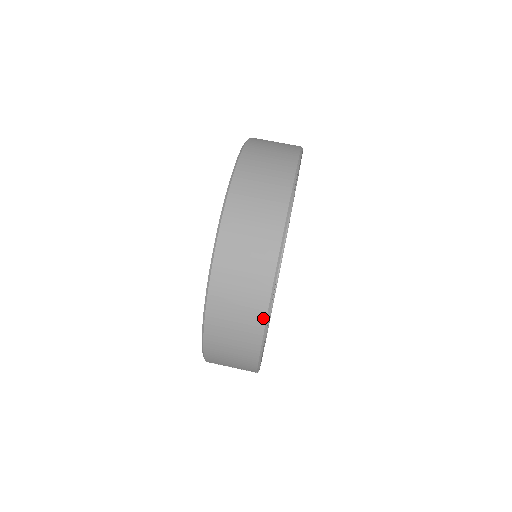
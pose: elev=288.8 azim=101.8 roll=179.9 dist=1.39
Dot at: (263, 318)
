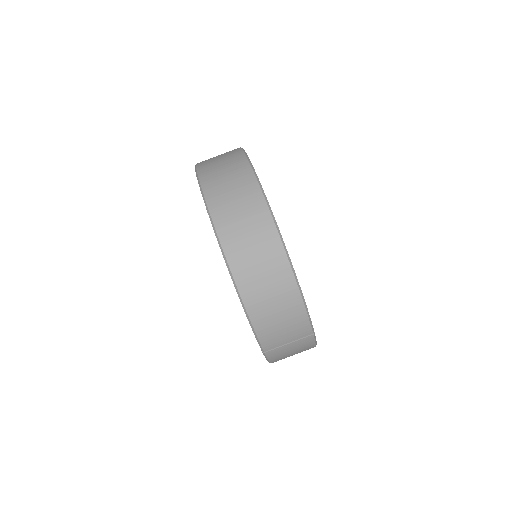
Dot at: (283, 253)
